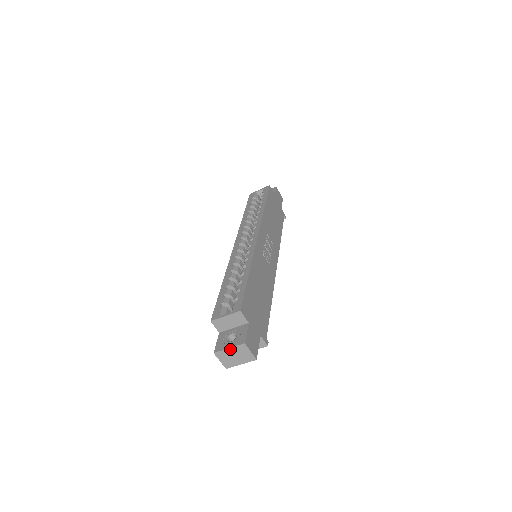
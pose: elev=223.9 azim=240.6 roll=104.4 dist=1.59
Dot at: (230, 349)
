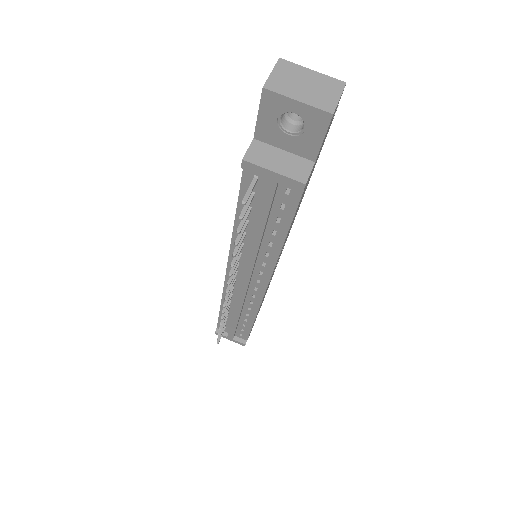
Dot at: (312, 72)
